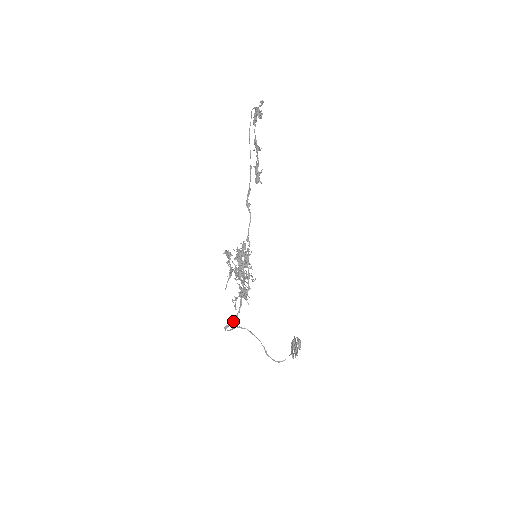
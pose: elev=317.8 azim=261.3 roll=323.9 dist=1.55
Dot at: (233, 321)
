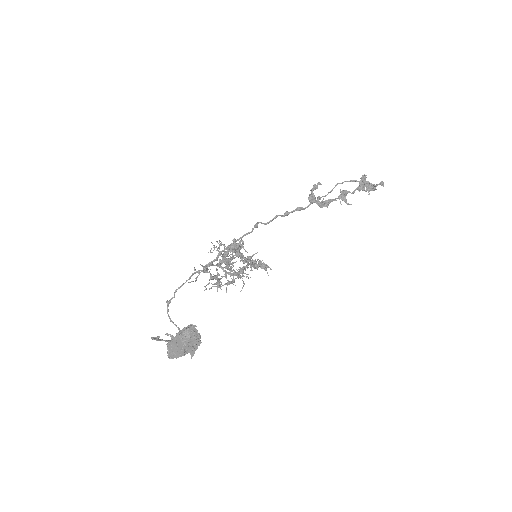
Dot at: (176, 290)
